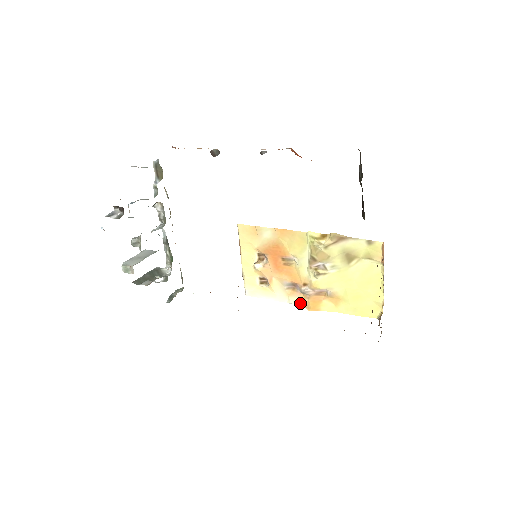
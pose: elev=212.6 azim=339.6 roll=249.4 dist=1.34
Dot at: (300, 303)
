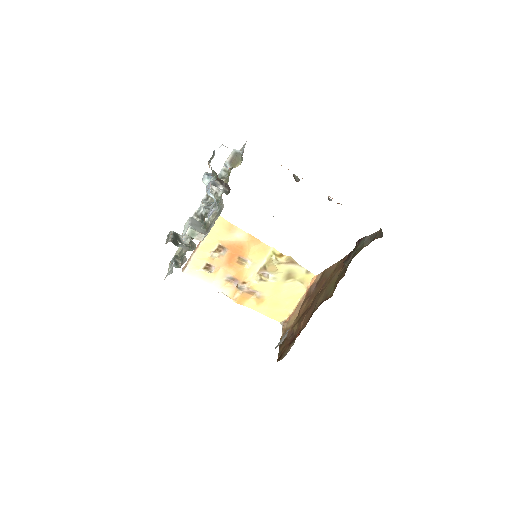
Dot at: (230, 295)
